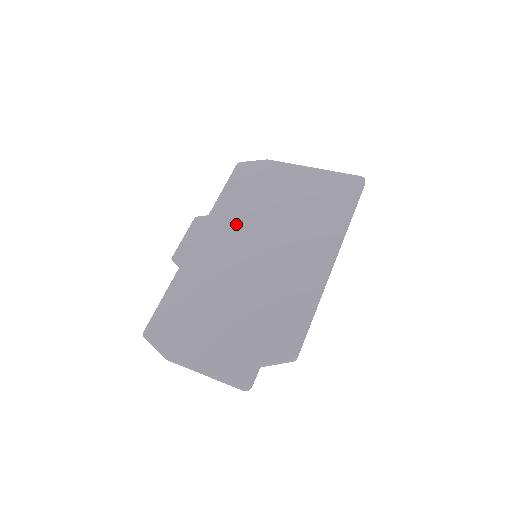
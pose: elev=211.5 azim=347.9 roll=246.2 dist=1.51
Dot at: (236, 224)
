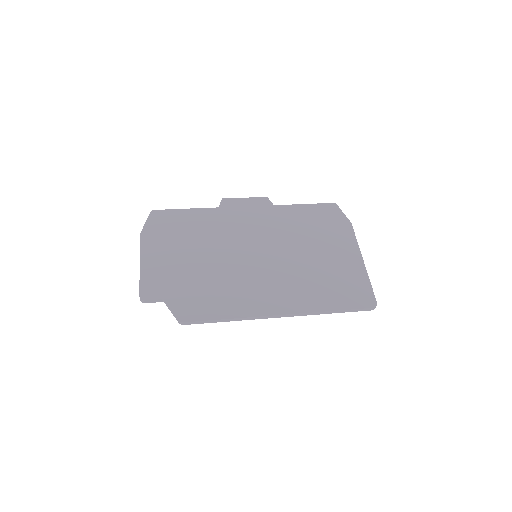
Dot at: (276, 228)
